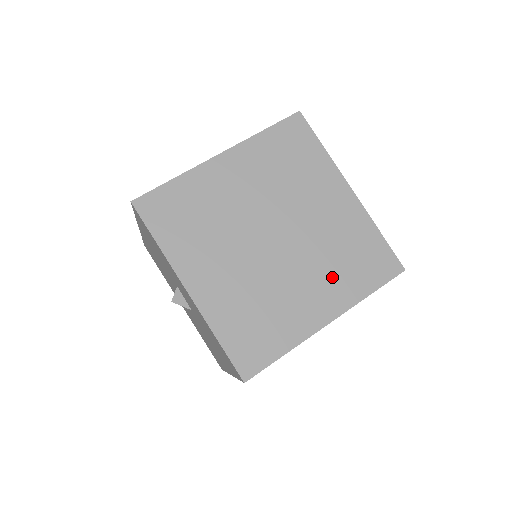
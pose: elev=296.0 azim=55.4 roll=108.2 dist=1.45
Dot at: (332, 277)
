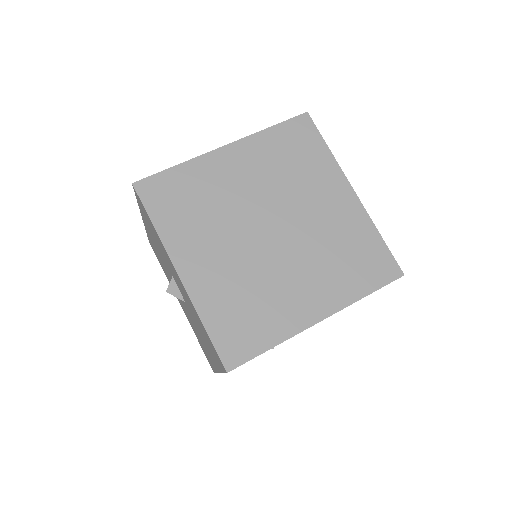
Dot at: (327, 275)
